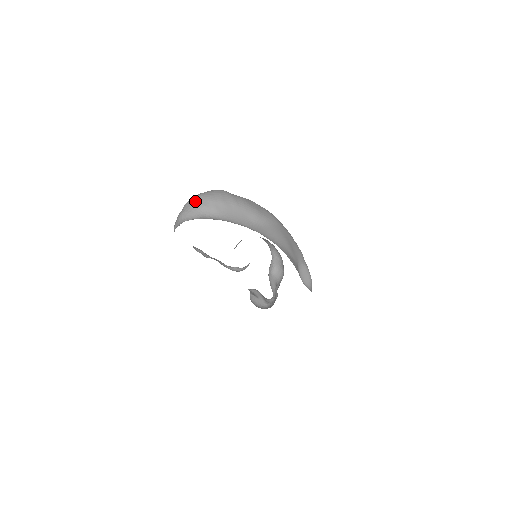
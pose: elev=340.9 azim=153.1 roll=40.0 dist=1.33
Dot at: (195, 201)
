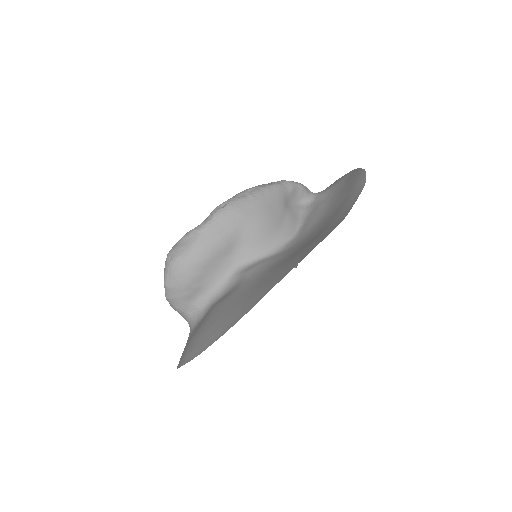
Dot at: (173, 297)
